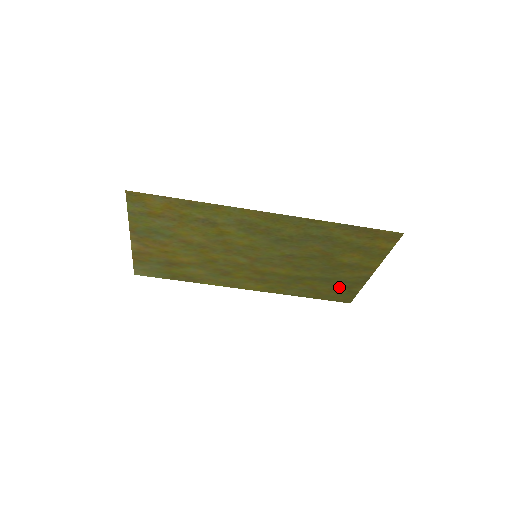
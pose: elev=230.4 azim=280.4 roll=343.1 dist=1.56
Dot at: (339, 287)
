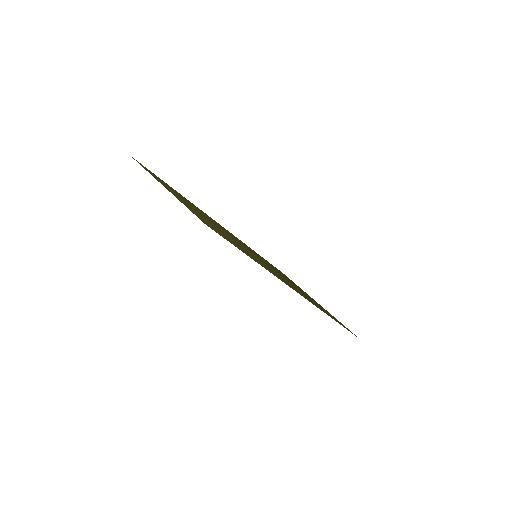
Dot at: occluded
